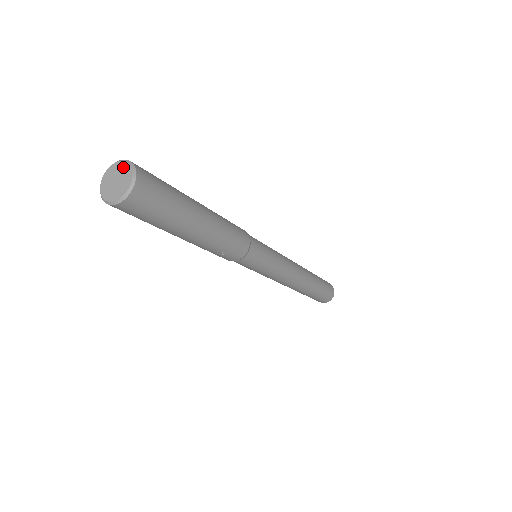
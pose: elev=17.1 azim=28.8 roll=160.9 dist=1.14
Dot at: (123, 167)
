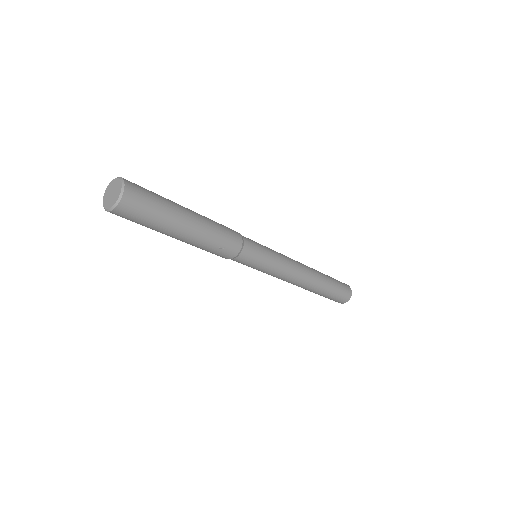
Dot at: (115, 182)
